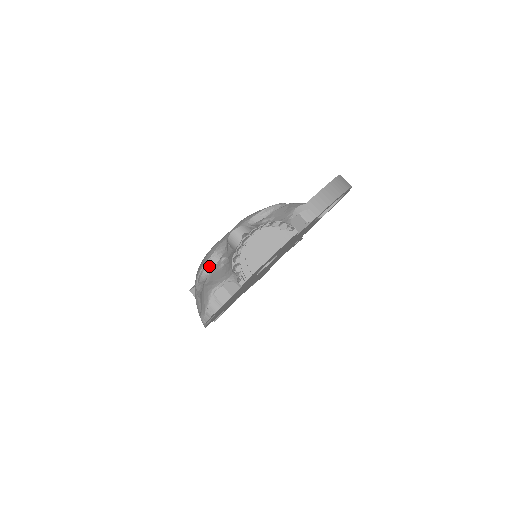
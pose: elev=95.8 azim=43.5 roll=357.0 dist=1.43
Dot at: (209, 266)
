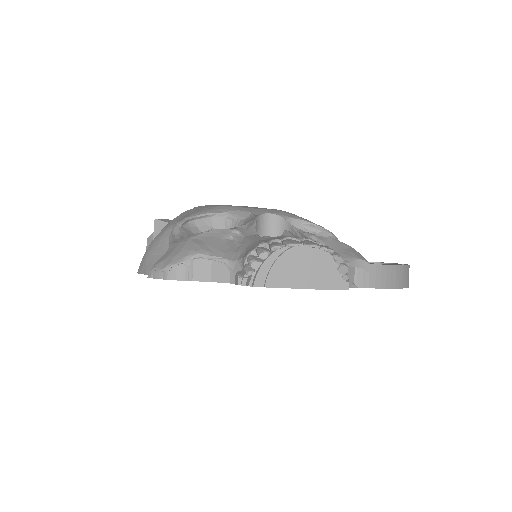
Dot at: (207, 220)
